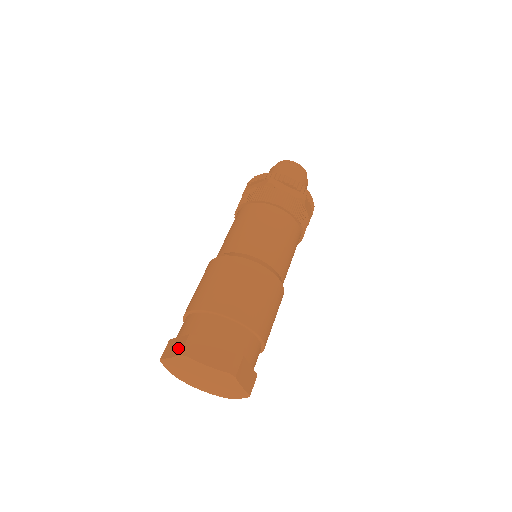
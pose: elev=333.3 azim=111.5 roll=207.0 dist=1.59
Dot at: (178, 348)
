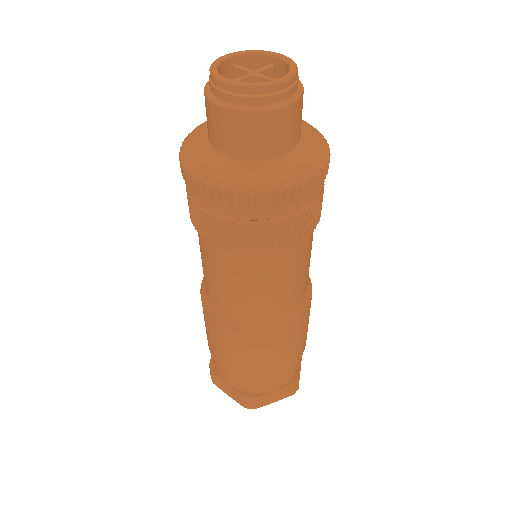
Dot at: (237, 399)
